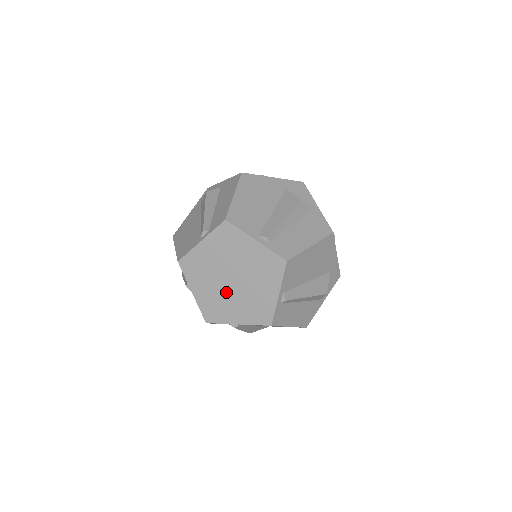
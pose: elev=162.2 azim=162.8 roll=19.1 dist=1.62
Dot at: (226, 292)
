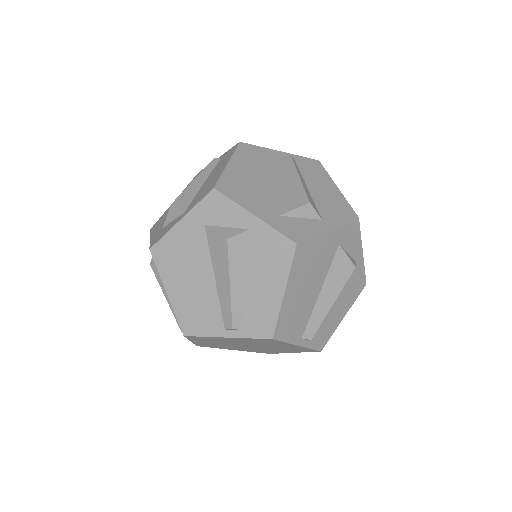
Dot at: (235, 346)
